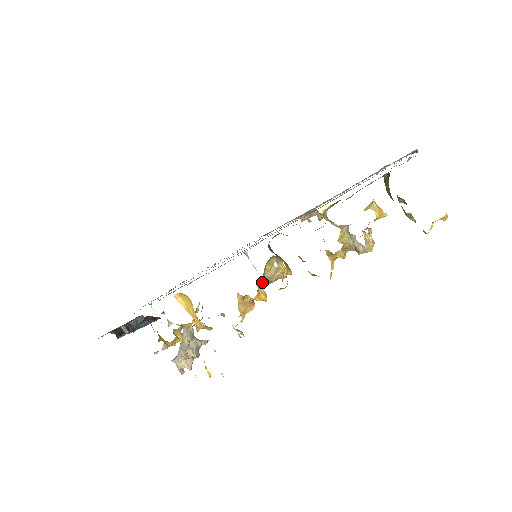
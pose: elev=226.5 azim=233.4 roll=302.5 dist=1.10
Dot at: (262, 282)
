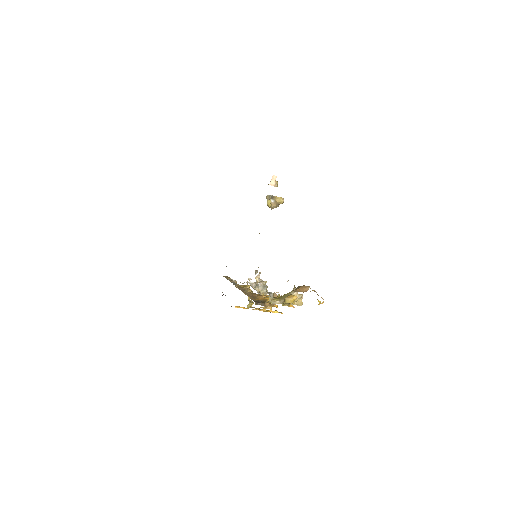
Dot at: occluded
